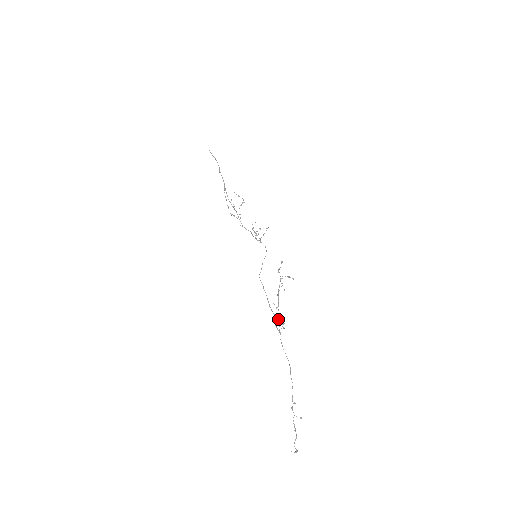
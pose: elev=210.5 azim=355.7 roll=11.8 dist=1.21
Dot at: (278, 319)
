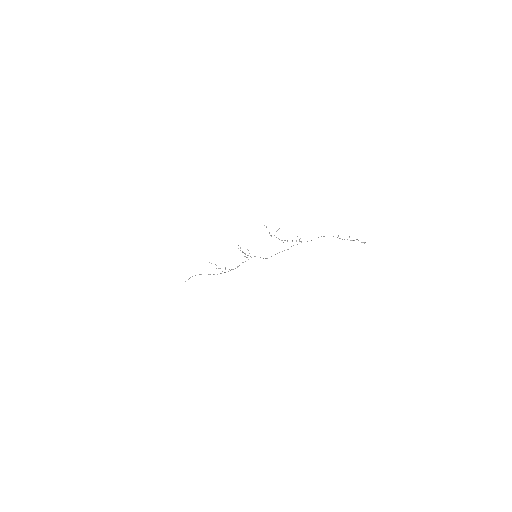
Dot at: occluded
